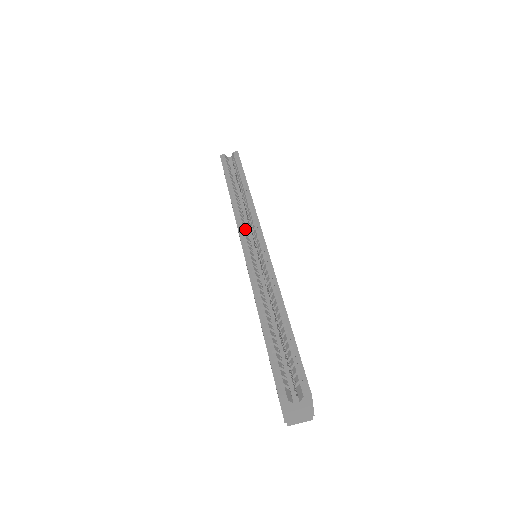
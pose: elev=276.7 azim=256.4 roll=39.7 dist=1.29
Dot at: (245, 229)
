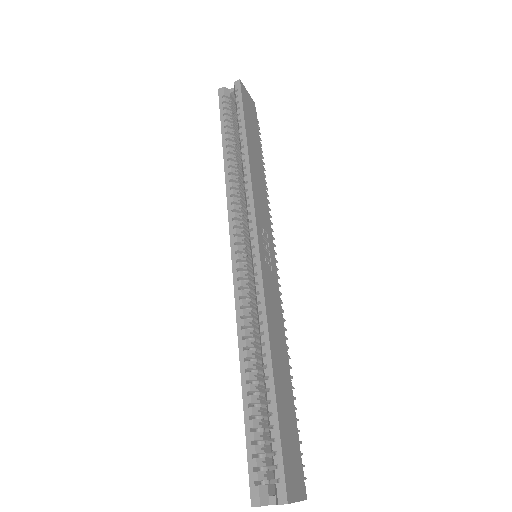
Dot at: (238, 223)
